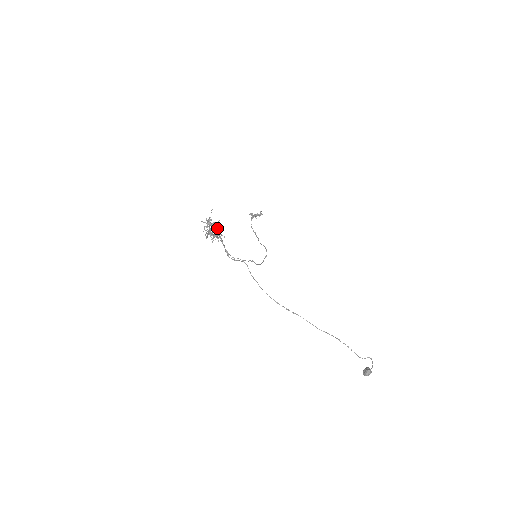
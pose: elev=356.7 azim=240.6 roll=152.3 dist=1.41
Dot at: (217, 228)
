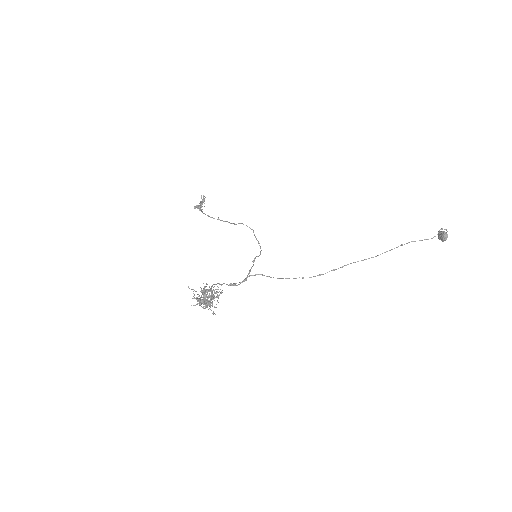
Dot at: (208, 289)
